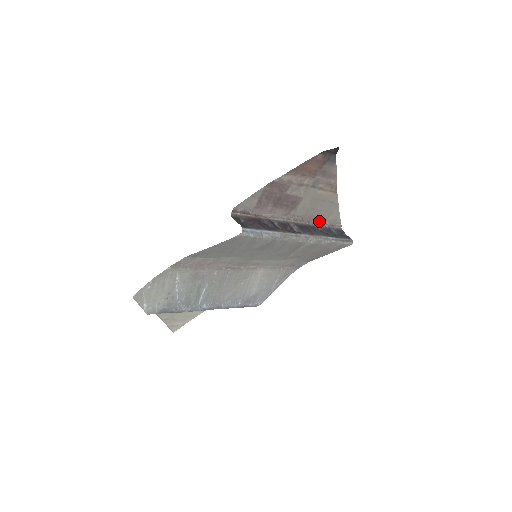
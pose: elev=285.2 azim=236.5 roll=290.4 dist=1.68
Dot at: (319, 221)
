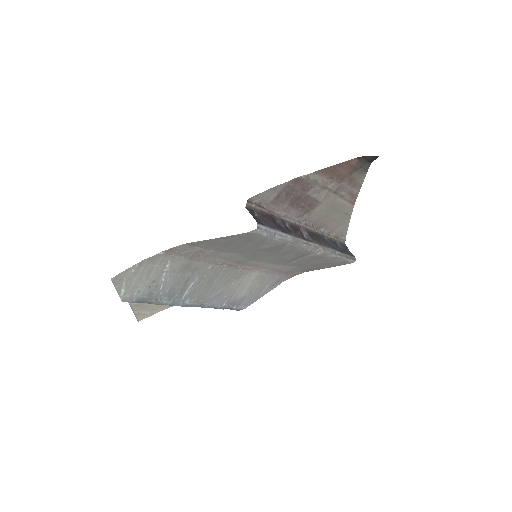
Dot at: (327, 230)
